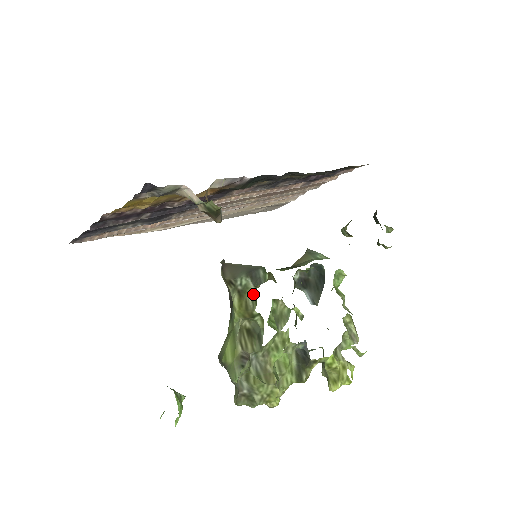
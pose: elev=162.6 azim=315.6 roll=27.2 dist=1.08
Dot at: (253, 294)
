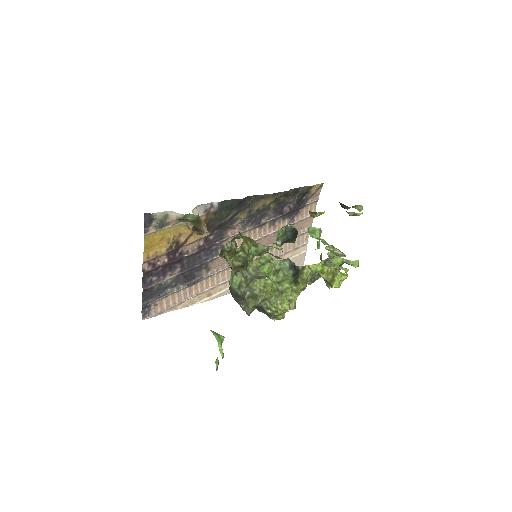
Dot at: (235, 245)
